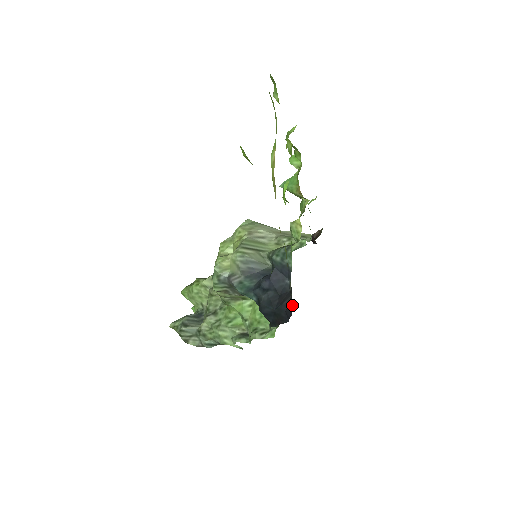
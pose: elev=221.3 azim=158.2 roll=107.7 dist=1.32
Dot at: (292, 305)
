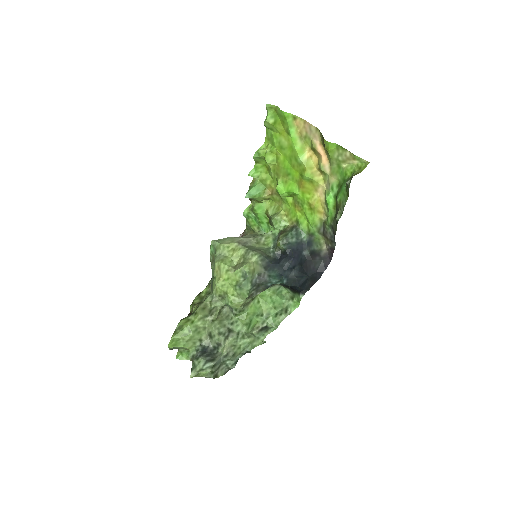
Dot at: (325, 261)
